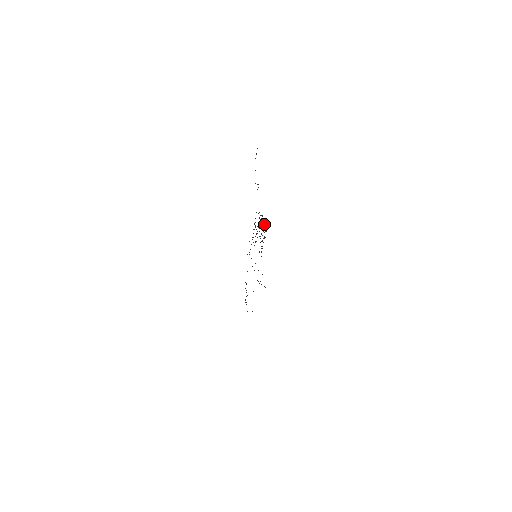
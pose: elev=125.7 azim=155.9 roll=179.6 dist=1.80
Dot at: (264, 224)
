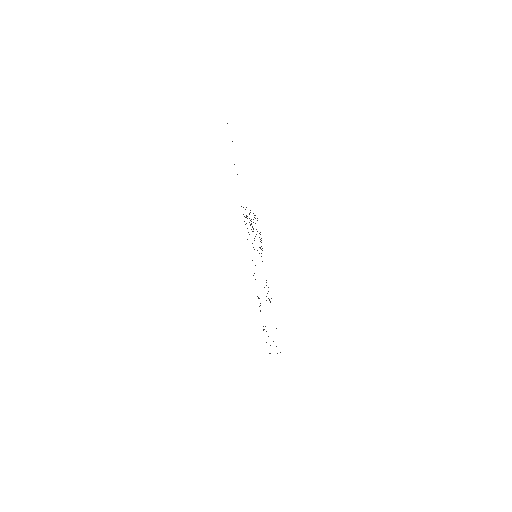
Dot at: occluded
